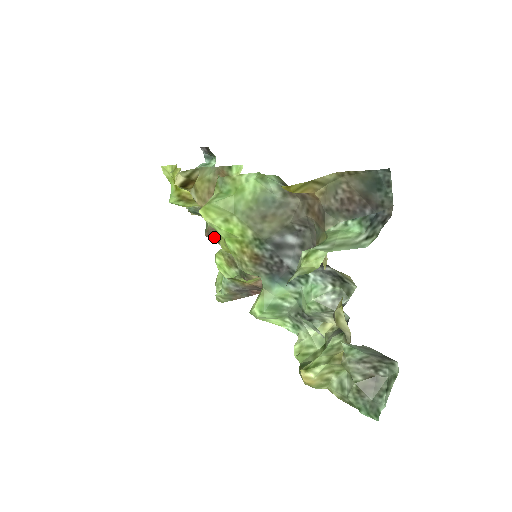
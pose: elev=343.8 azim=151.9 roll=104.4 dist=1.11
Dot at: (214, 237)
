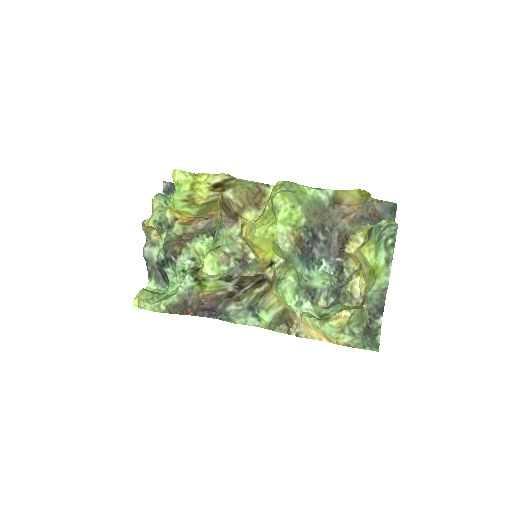
Dot at: (182, 247)
